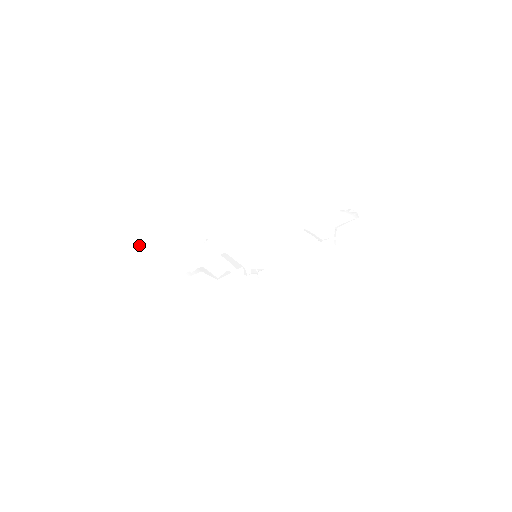
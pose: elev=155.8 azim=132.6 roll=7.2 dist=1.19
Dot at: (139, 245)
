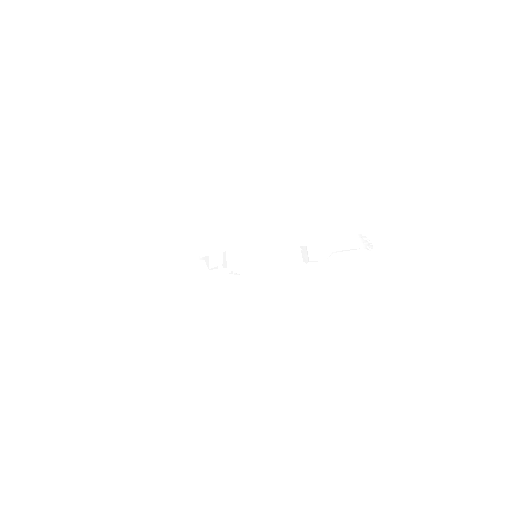
Dot at: (191, 223)
